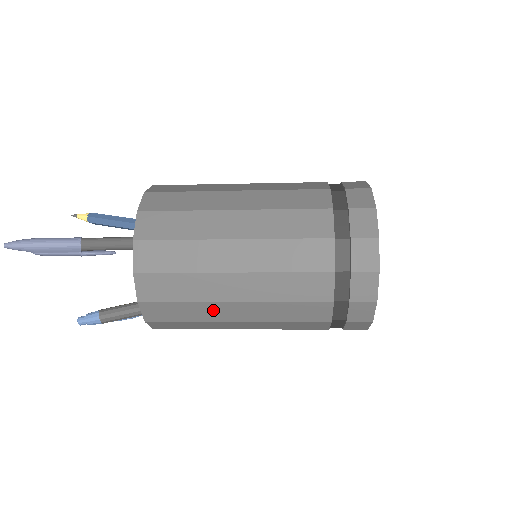
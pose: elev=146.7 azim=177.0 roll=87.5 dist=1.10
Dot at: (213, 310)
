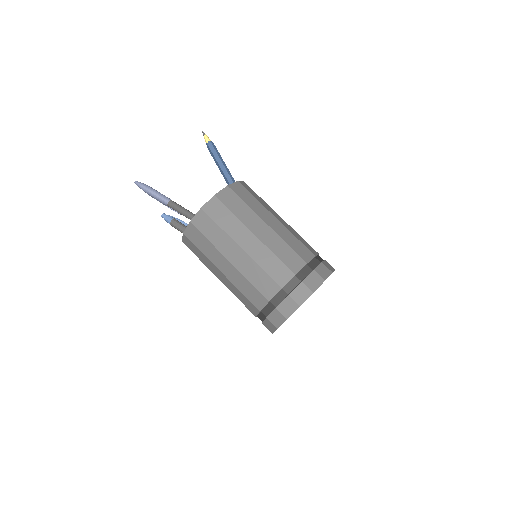
Dot at: occluded
